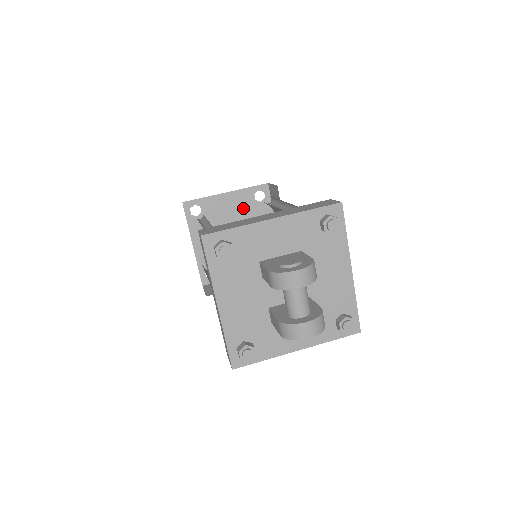
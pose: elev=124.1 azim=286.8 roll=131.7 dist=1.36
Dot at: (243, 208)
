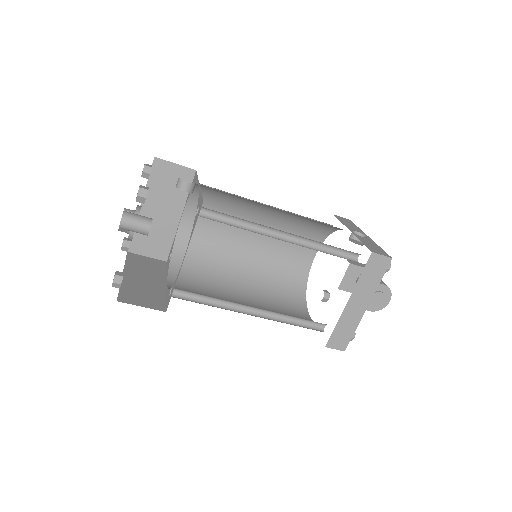
Dot at: occluded
